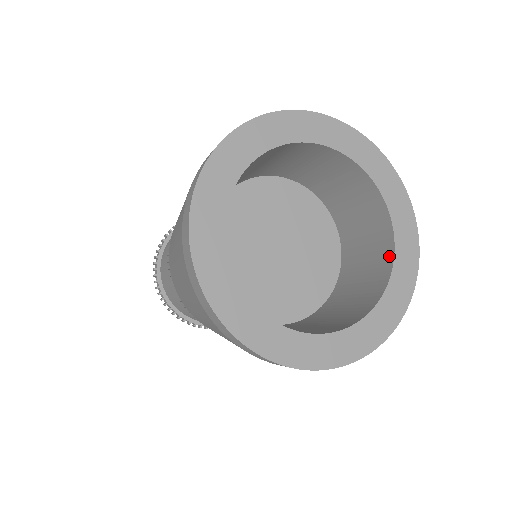
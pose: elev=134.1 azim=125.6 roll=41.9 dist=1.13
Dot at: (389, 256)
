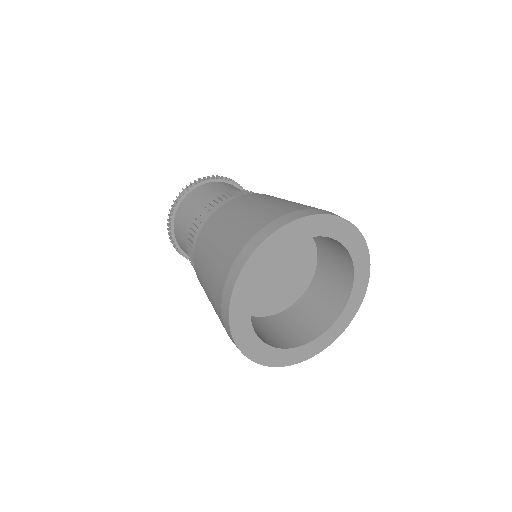
Dot at: (350, 265)
